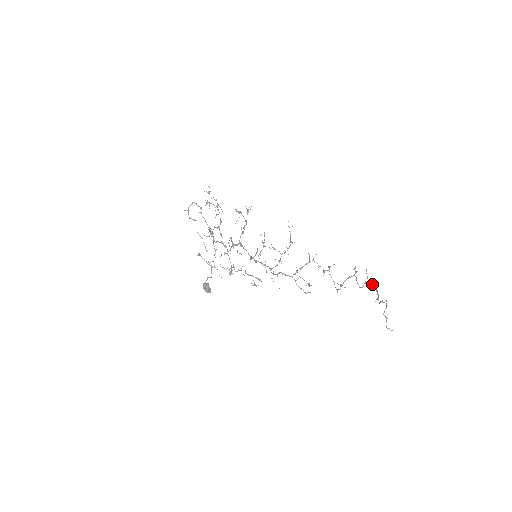
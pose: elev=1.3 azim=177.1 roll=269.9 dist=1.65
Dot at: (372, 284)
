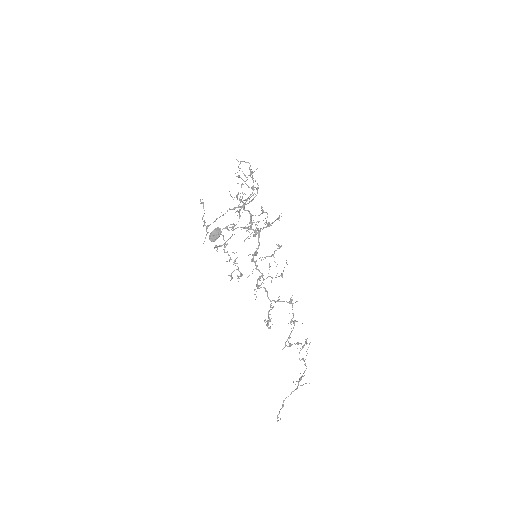
Dot at: (305, 364)
